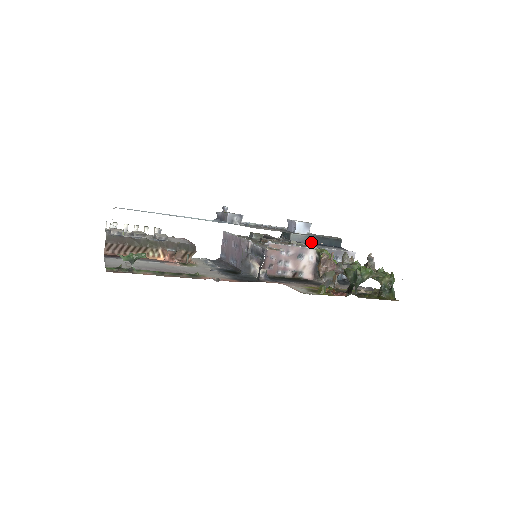
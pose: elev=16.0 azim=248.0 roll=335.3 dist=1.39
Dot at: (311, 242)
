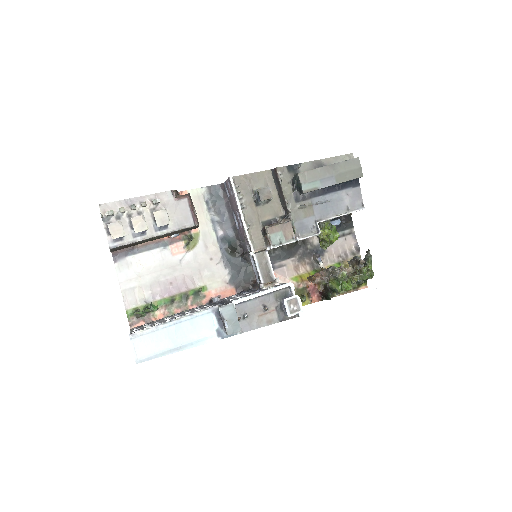
Dot at: (325, 187)
